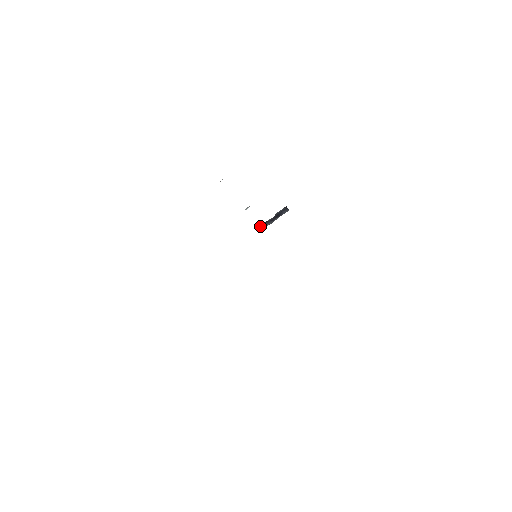
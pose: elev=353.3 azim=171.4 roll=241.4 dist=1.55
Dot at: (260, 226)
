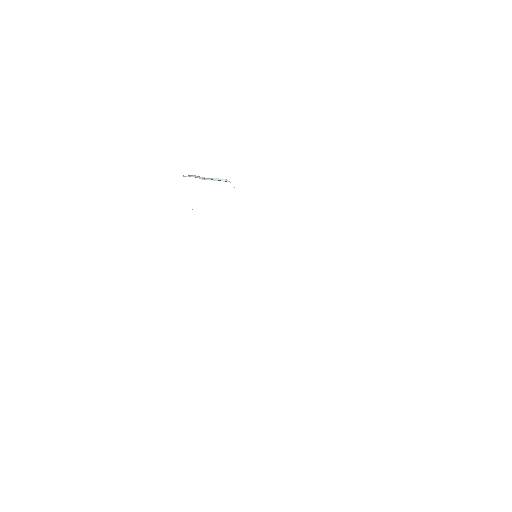
Dot at: occluded
